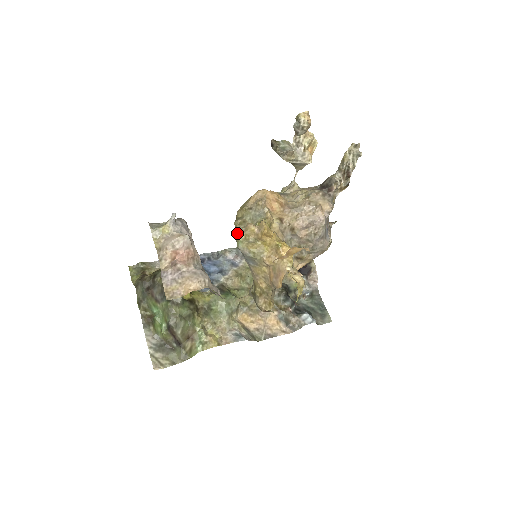
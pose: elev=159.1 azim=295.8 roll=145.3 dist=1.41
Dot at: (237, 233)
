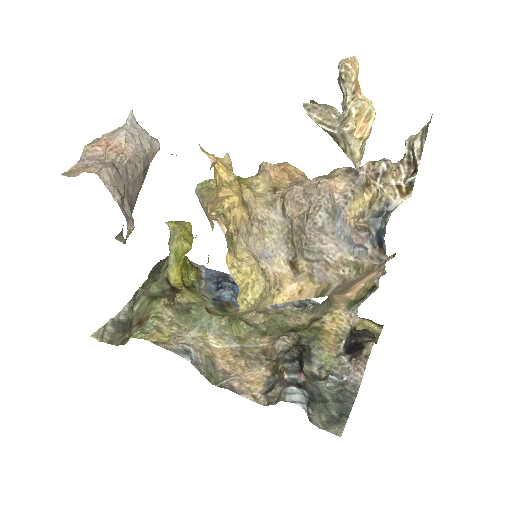
Dot at: occluded
